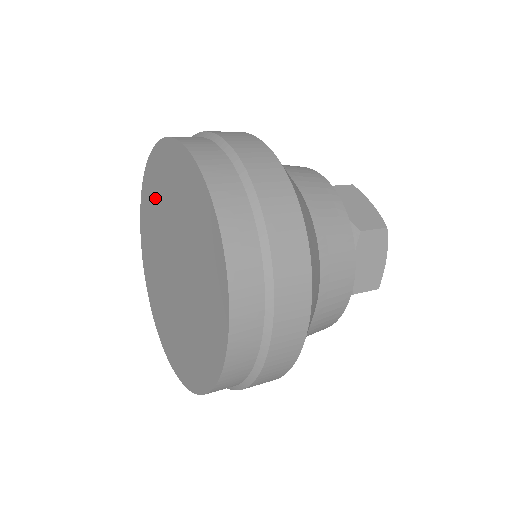
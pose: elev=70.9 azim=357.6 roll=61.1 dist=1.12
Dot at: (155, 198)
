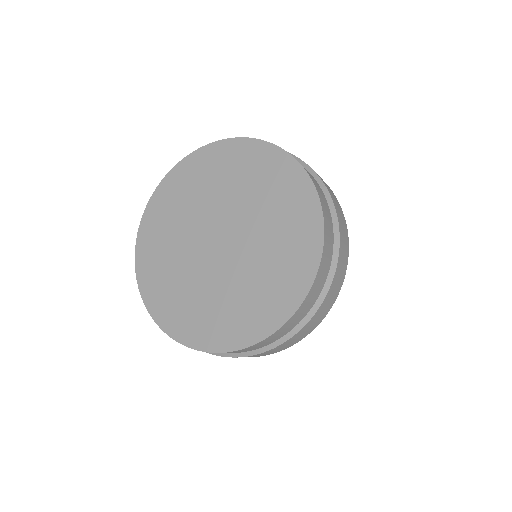
Dot at: (250, 176)
